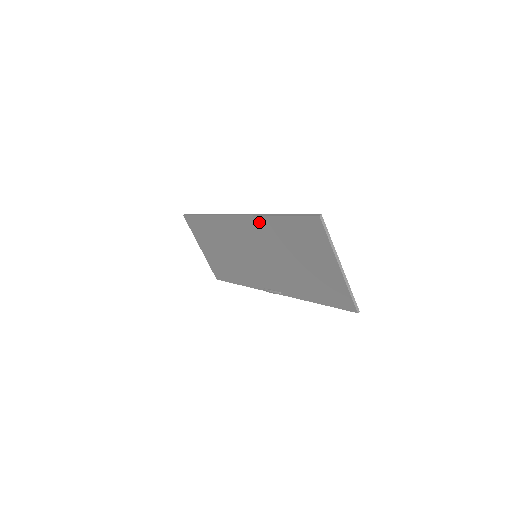
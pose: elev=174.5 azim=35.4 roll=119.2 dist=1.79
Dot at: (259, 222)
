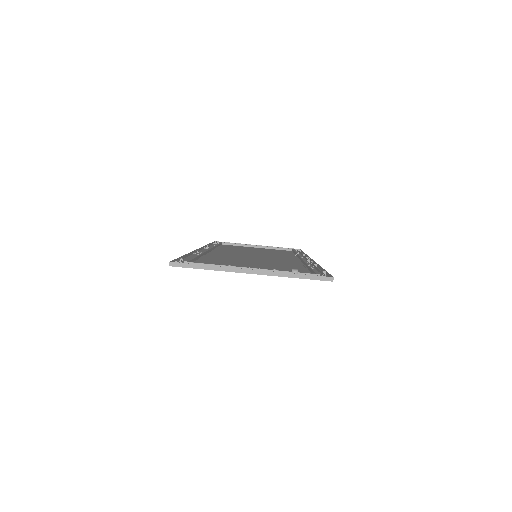
Dot at: occluded
